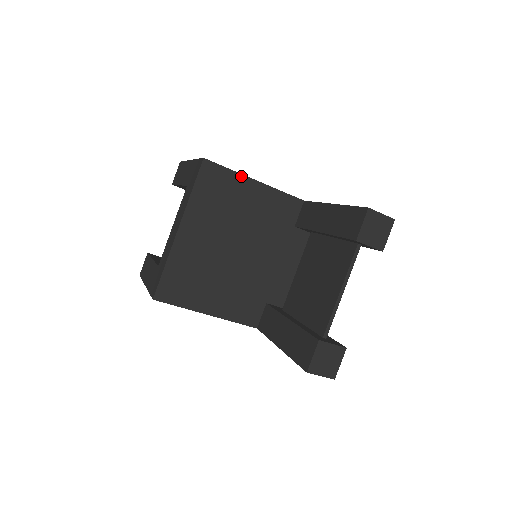
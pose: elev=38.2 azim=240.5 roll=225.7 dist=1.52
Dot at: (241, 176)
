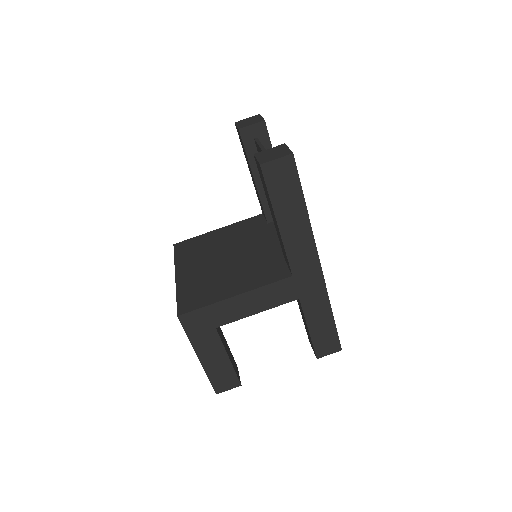
Dot at: (205, 234)
